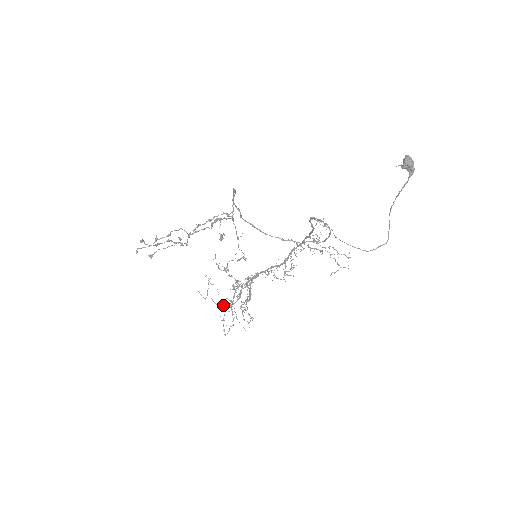
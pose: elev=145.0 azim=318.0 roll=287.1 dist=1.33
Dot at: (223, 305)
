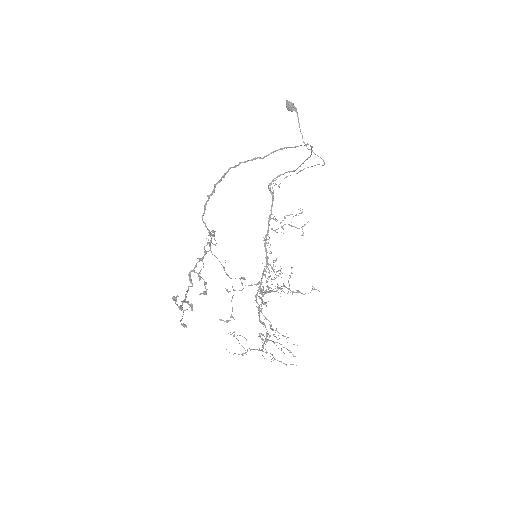
Dot at: occluded
